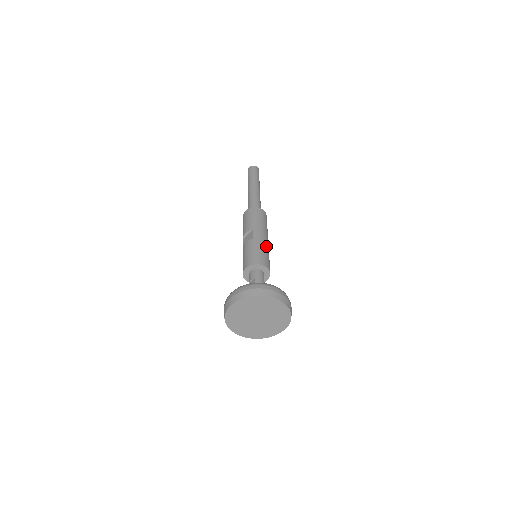
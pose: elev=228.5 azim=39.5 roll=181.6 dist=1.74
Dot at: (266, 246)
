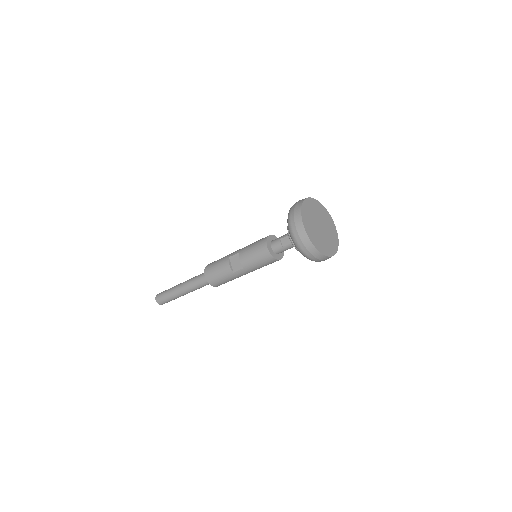
Dot at: occluded
